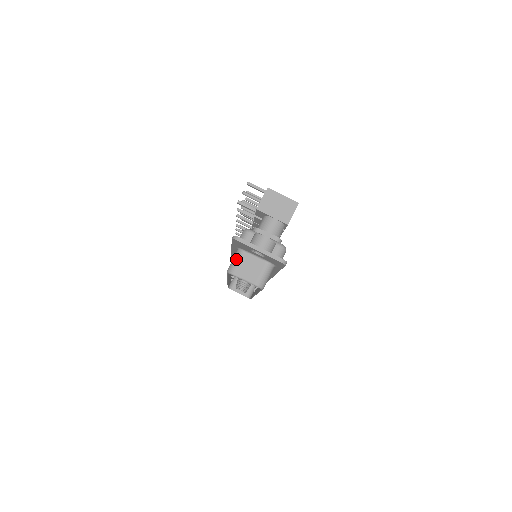
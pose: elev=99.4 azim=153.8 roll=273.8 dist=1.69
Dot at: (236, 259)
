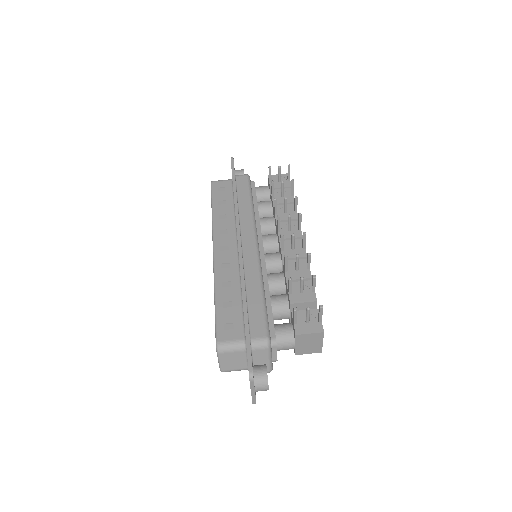
Dot at: (234, 348)
